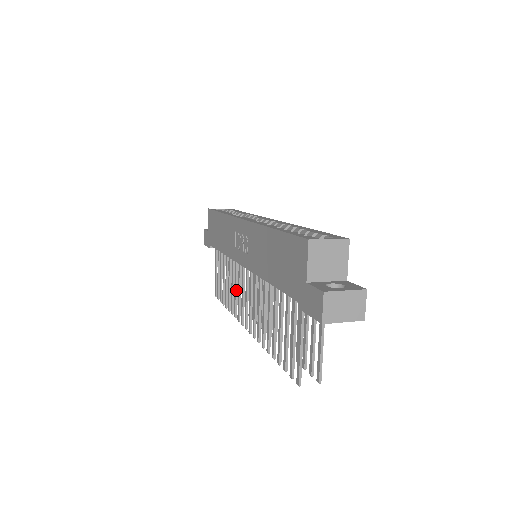
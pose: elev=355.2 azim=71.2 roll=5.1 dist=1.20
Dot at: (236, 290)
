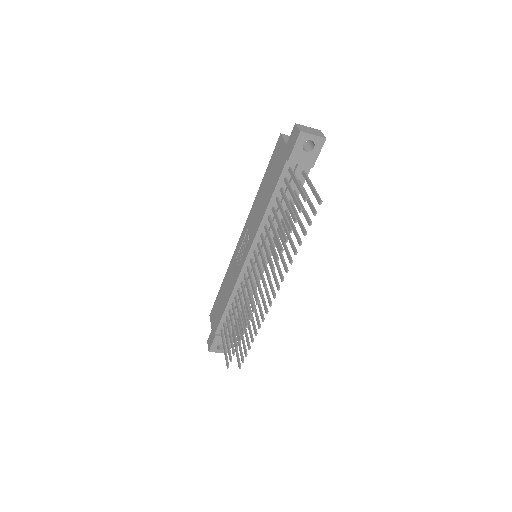
Dot at: (246, 300)
